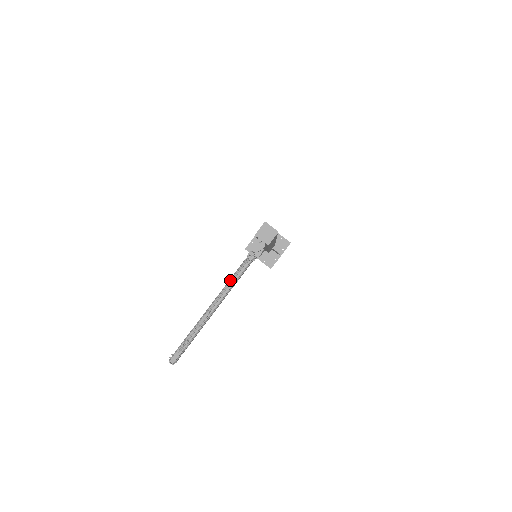
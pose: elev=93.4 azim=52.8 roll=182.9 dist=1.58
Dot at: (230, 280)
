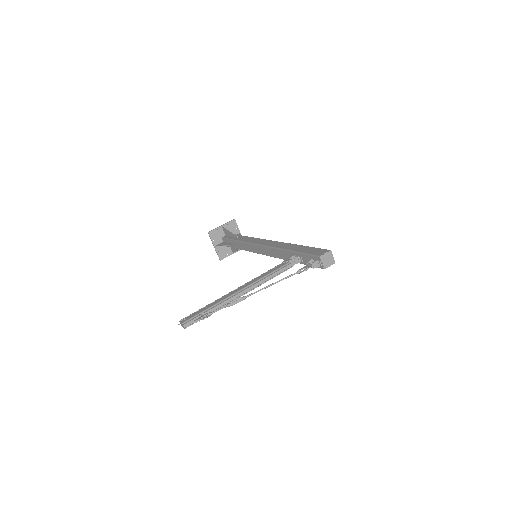
Dot at: (266, 277)
